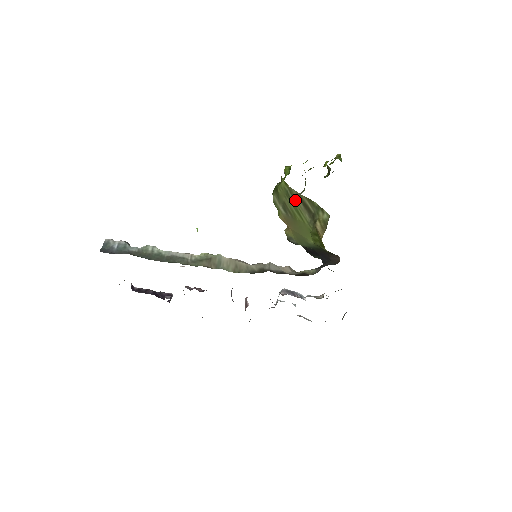
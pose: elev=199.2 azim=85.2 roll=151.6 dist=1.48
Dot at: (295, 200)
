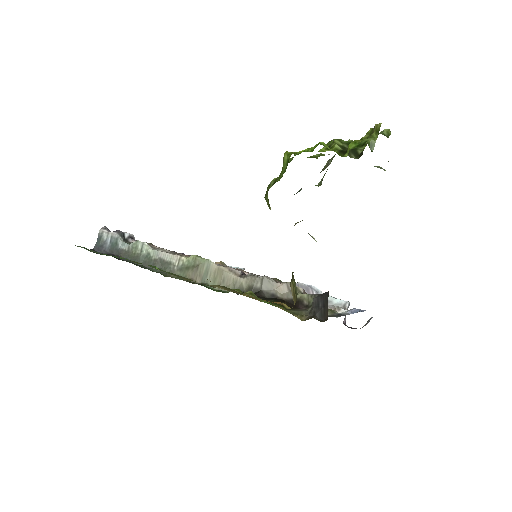
Dot at: occluded
